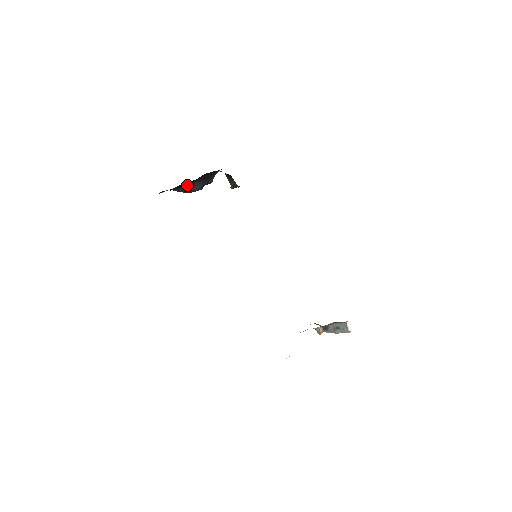
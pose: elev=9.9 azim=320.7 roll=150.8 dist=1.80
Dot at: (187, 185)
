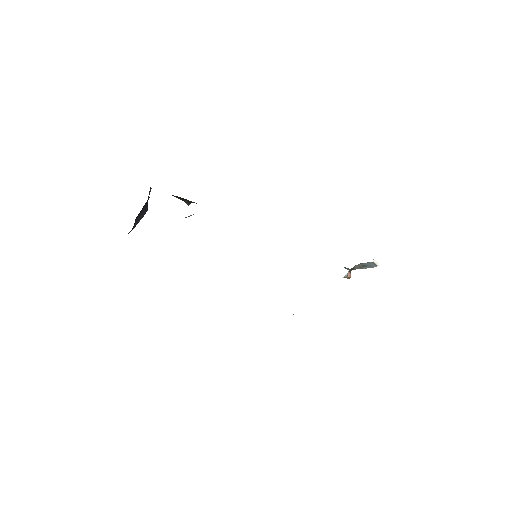
Dot at: occluded
